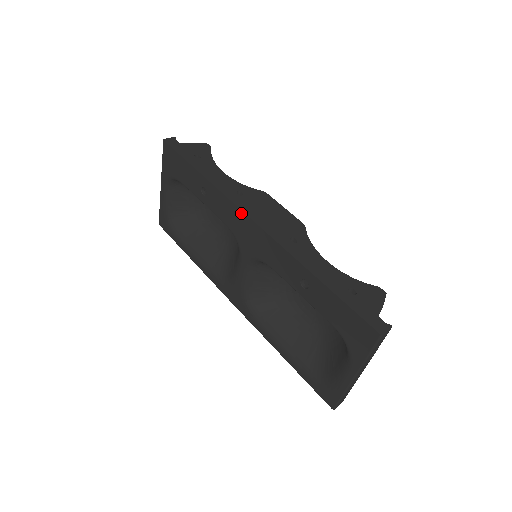
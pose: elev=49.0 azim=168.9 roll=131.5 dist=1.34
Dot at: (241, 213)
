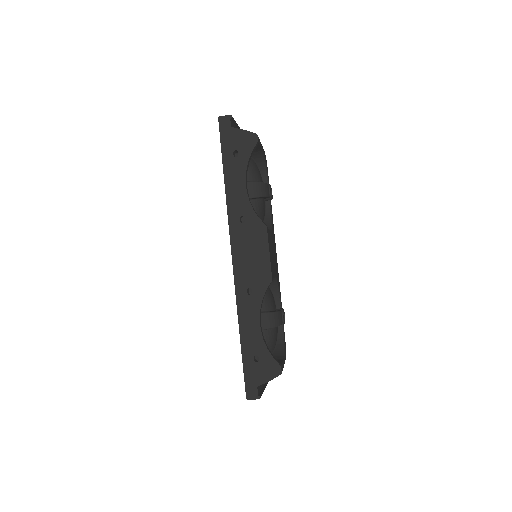
Dot at: (231, 242)
